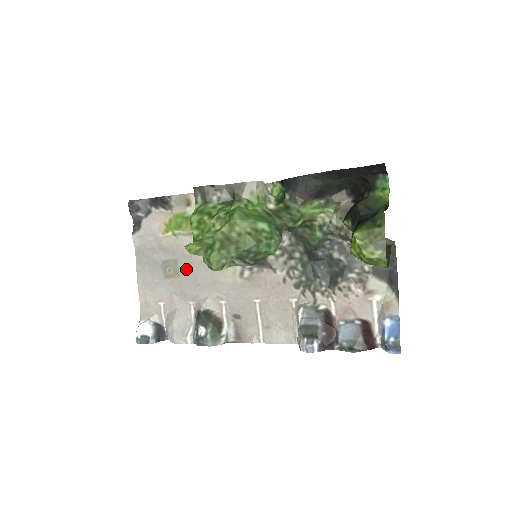
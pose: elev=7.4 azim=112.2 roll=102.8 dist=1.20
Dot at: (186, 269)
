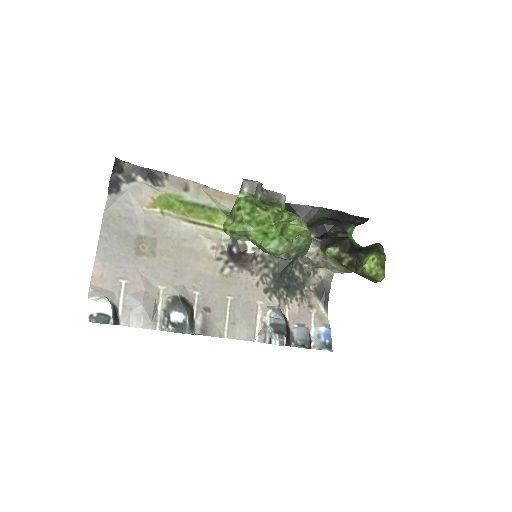
Dot at: (165, 251)
